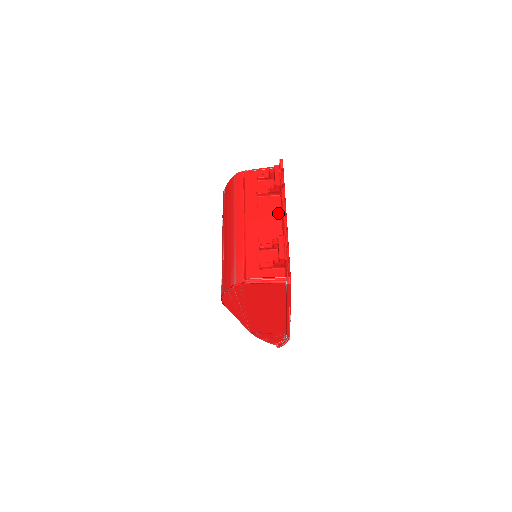
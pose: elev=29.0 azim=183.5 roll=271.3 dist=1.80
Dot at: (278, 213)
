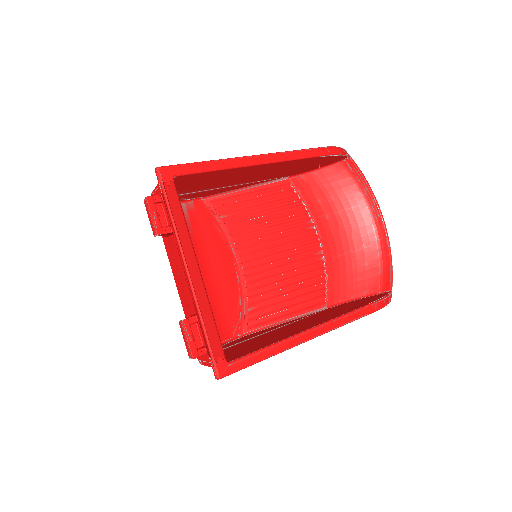
Dot at: occluded
